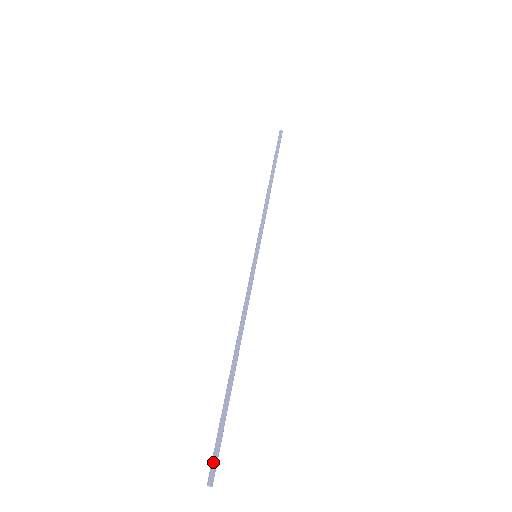
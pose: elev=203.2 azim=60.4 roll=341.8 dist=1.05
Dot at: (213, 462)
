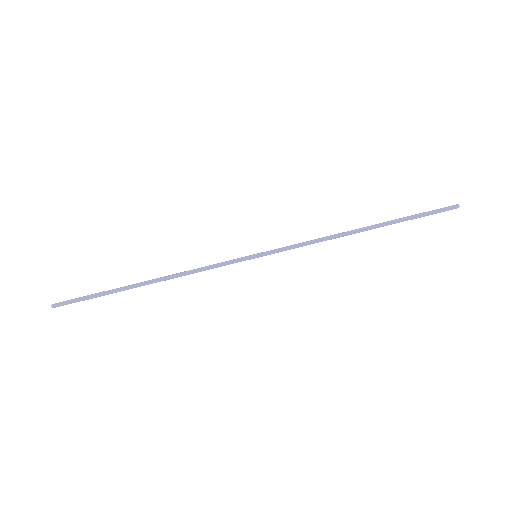
Dot at: (66, 301)
